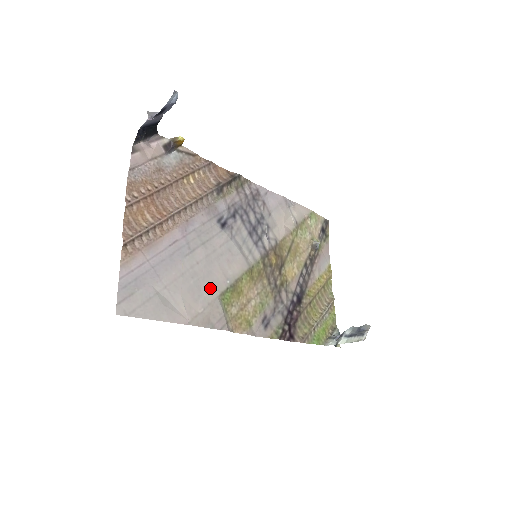
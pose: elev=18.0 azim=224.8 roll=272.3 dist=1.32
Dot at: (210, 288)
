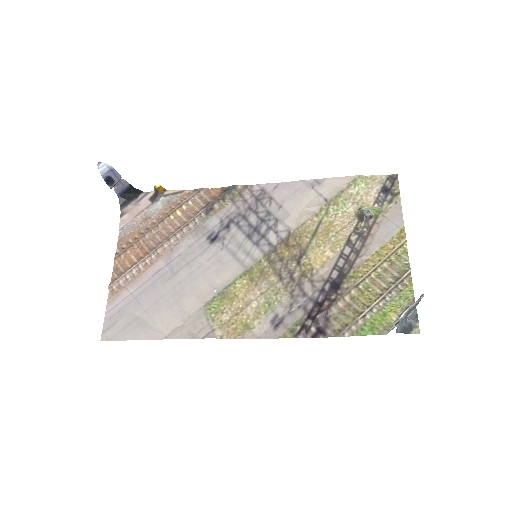
Dot at: (192, 302)
